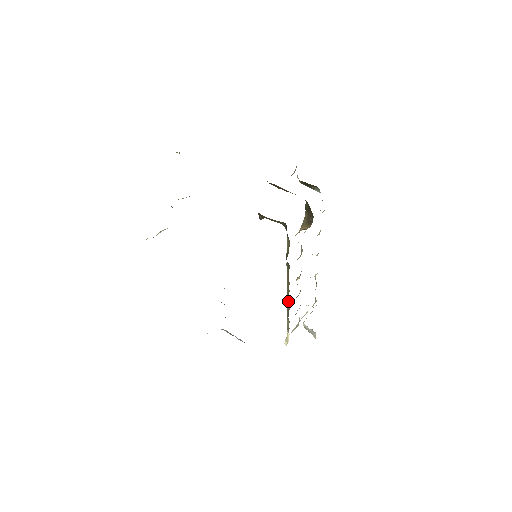
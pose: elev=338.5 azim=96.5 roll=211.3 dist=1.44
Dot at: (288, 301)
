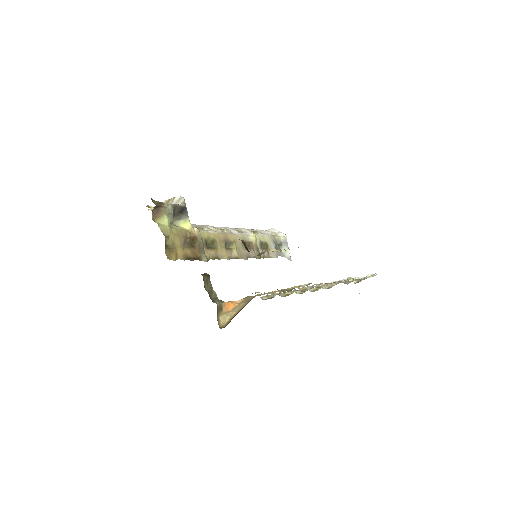
Dot at: occluded
